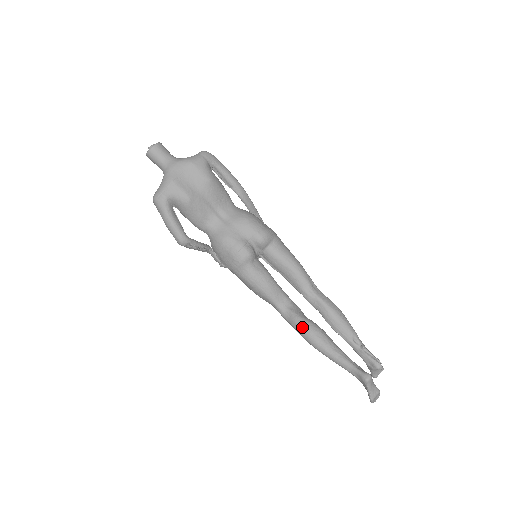
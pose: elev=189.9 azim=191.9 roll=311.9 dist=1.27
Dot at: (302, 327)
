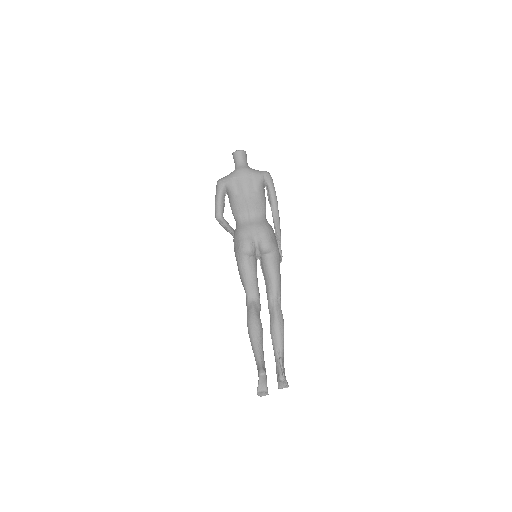
Dot at: (250, 317)
